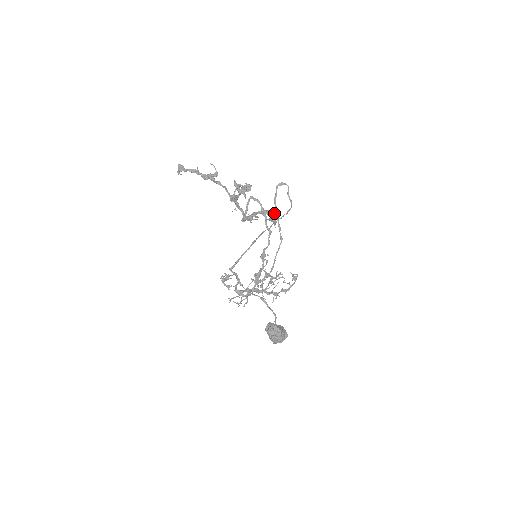
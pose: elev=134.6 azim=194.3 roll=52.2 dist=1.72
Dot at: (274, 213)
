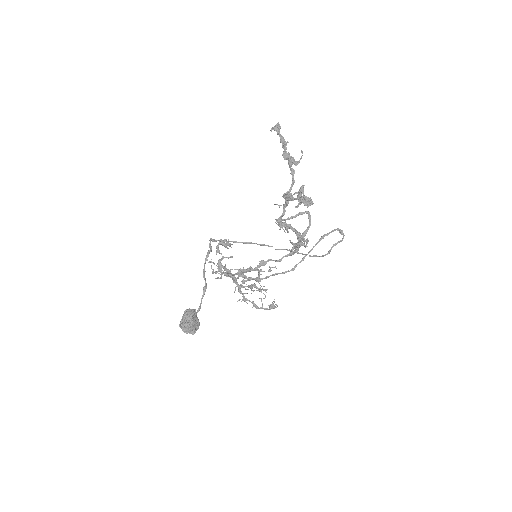
Dot at: (303, 244)
